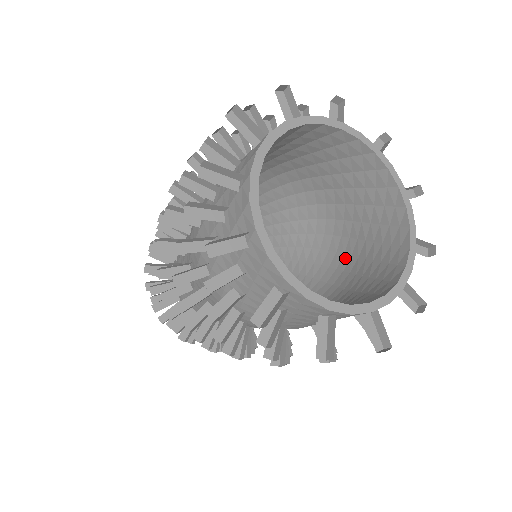
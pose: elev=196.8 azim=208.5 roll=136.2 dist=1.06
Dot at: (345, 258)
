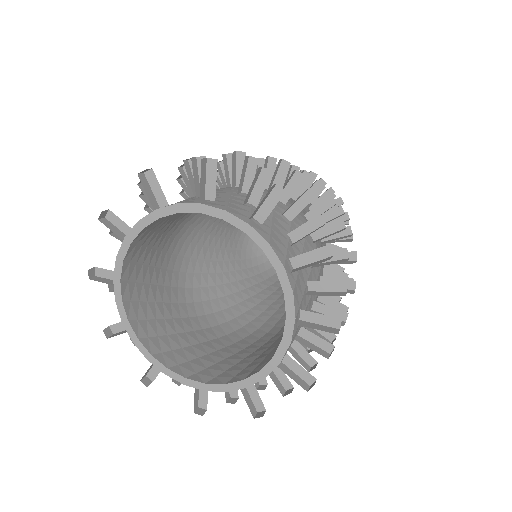
Dot at: (271, 336)
